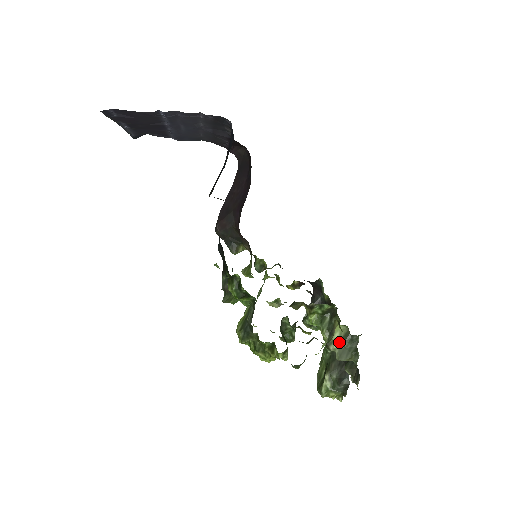
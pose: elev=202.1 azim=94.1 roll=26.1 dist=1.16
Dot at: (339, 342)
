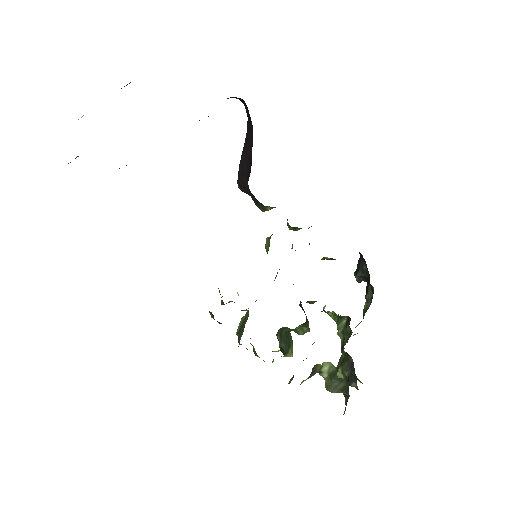
Dot at: (327, 375)
